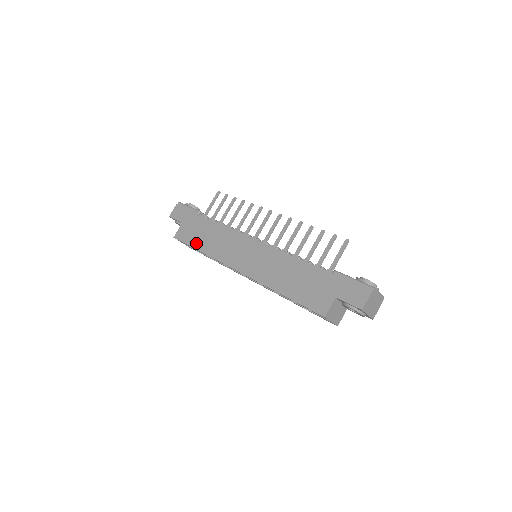
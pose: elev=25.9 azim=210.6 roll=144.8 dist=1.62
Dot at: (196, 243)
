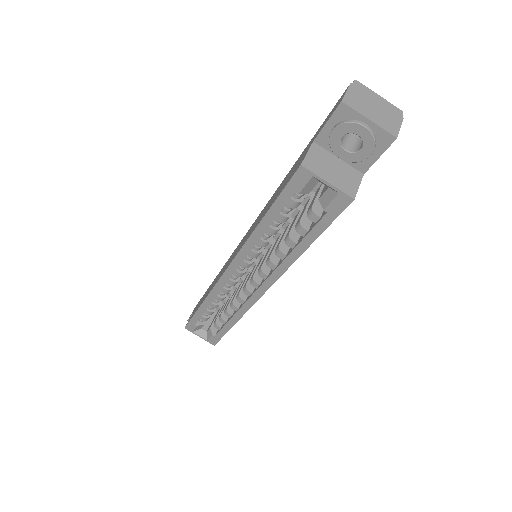
Dot at: (199, 305)
